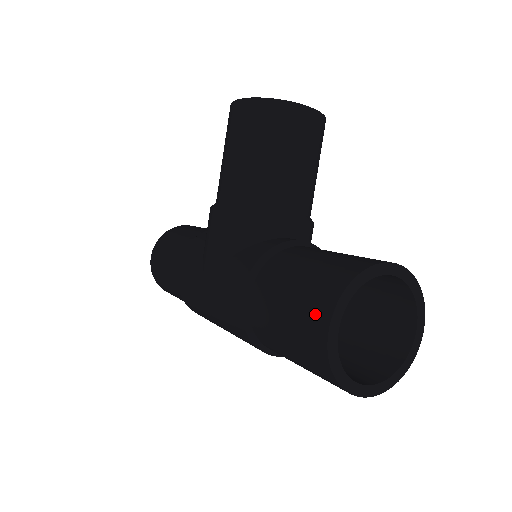
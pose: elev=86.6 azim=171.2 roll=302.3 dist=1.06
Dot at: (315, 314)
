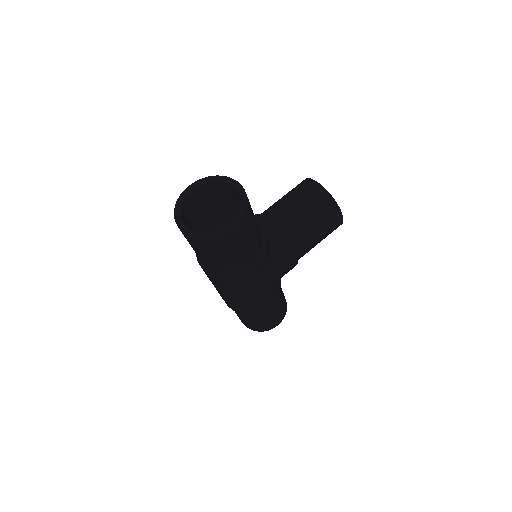
Dot at: occluded
